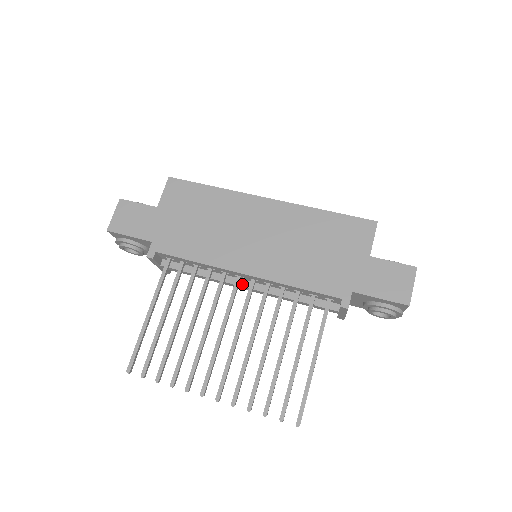
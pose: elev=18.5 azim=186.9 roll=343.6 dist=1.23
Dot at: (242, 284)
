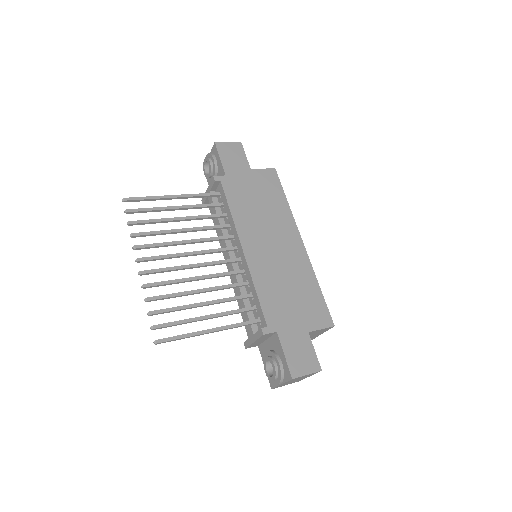
Dot at: (231, 255)
